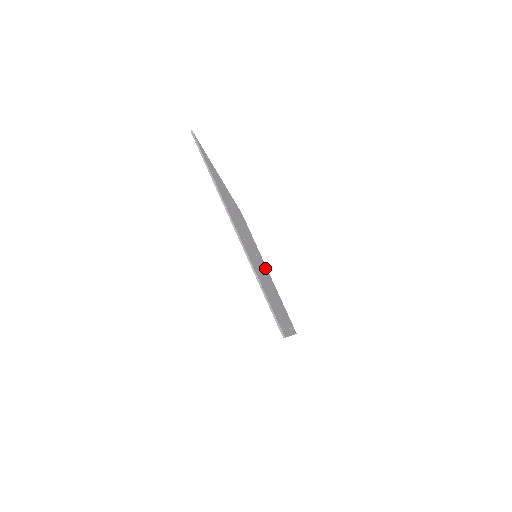
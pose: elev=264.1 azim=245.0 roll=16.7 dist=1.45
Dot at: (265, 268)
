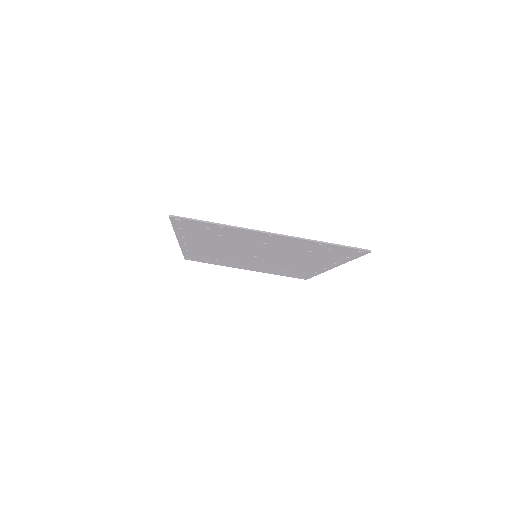
Dot at: (251, 265)
